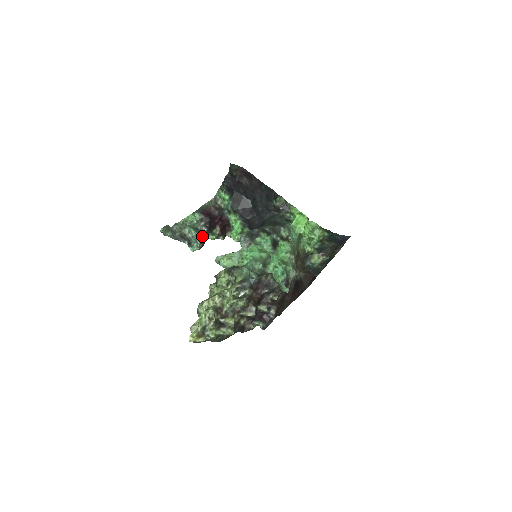
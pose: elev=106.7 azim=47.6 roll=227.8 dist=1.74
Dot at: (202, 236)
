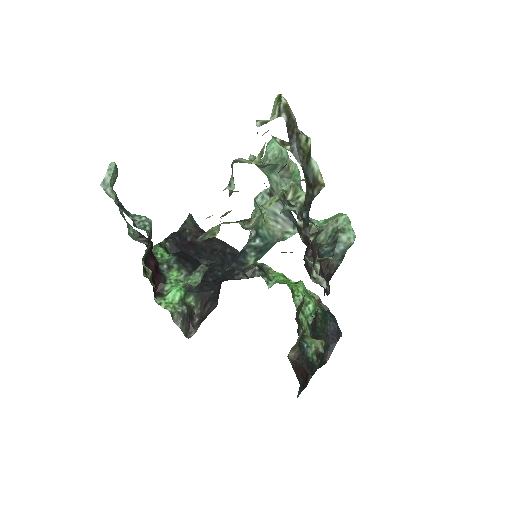
Dot at: occluded
